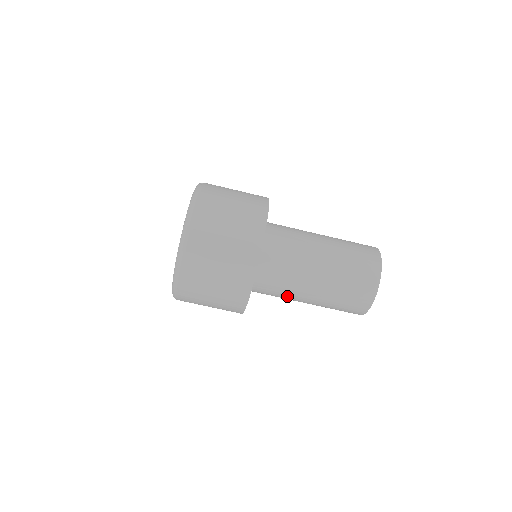
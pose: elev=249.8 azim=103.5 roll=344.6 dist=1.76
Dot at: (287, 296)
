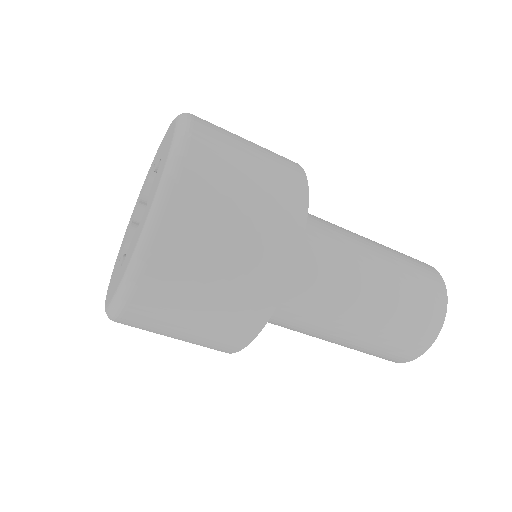
Dot at: (321, 312)
